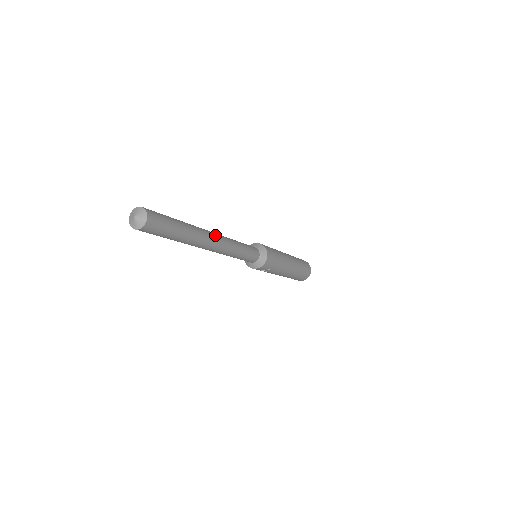
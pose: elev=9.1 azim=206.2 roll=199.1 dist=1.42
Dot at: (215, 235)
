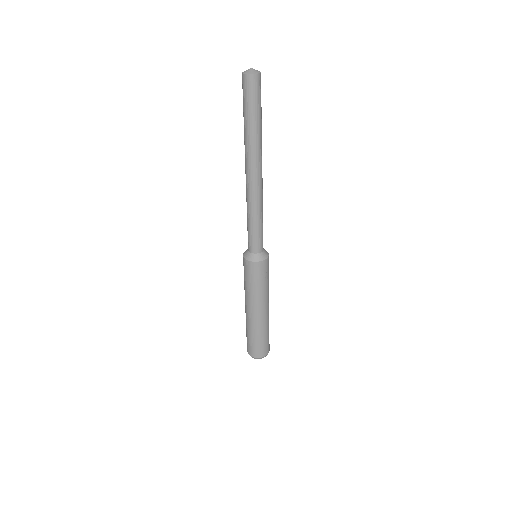
Dot at: occluded
